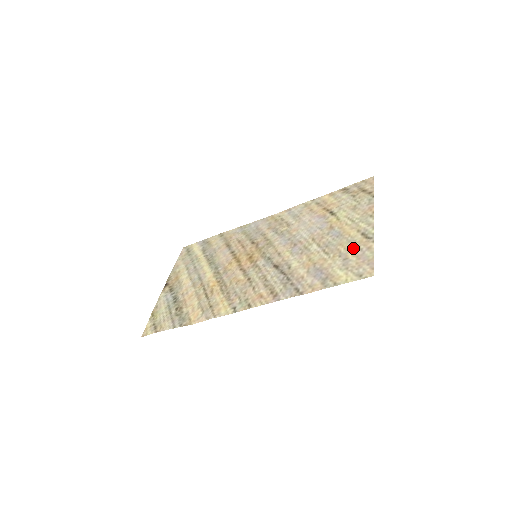
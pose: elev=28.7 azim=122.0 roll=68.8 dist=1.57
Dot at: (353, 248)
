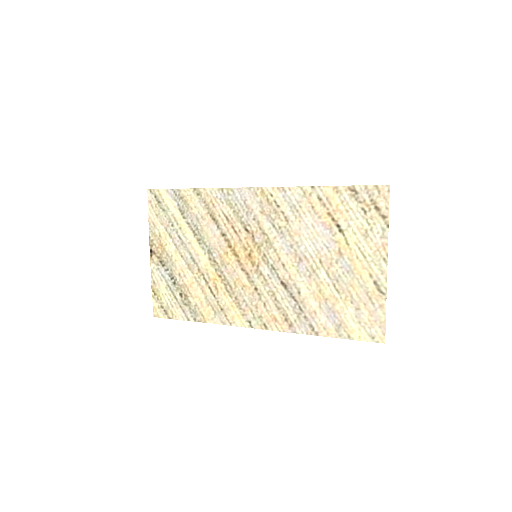
Dot at: (365, 298)
